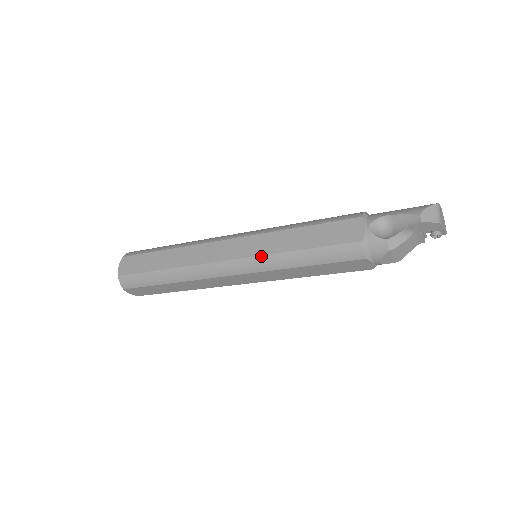
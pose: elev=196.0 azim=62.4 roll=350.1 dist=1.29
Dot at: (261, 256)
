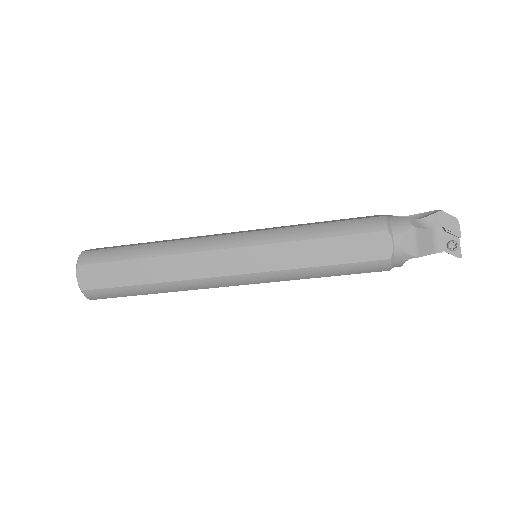
Dot at: (271, 229)
